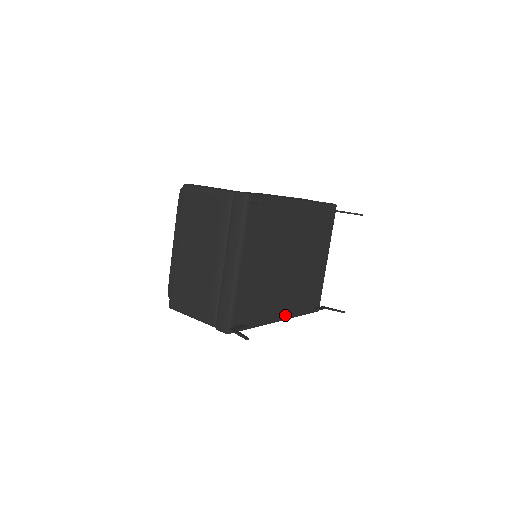
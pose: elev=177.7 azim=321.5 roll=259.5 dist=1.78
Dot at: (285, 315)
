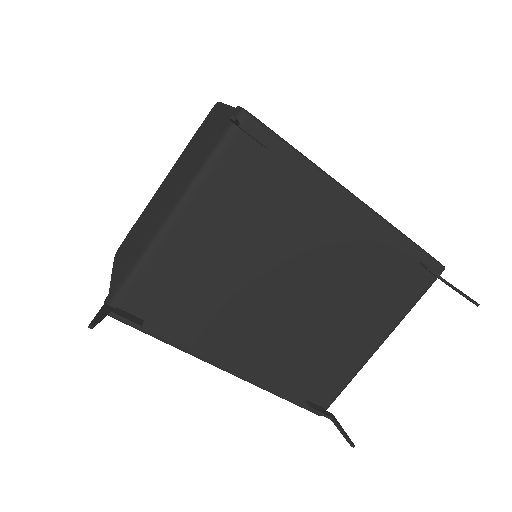
Dot at: (241, 370)
